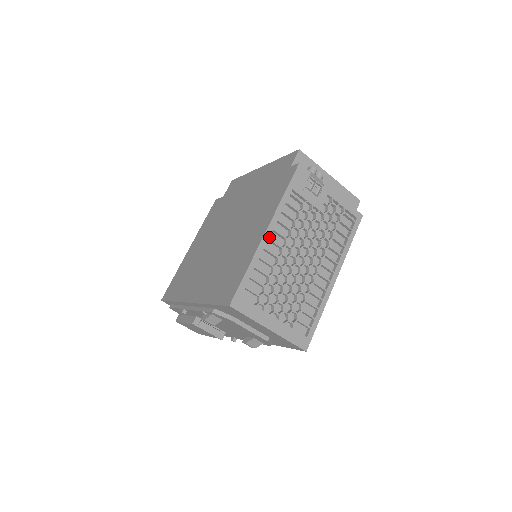
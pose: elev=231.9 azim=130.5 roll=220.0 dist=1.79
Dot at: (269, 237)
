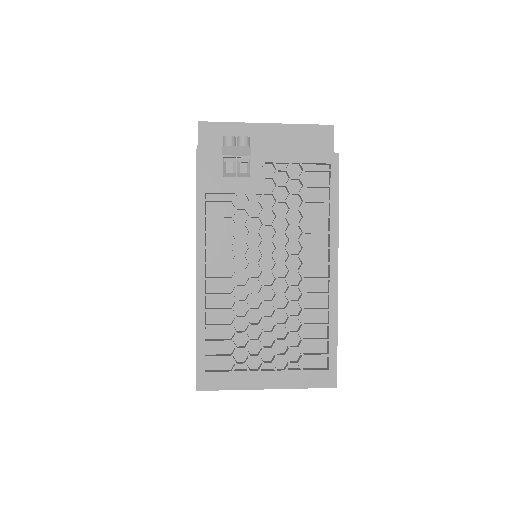
Dot at: (208, 274)
